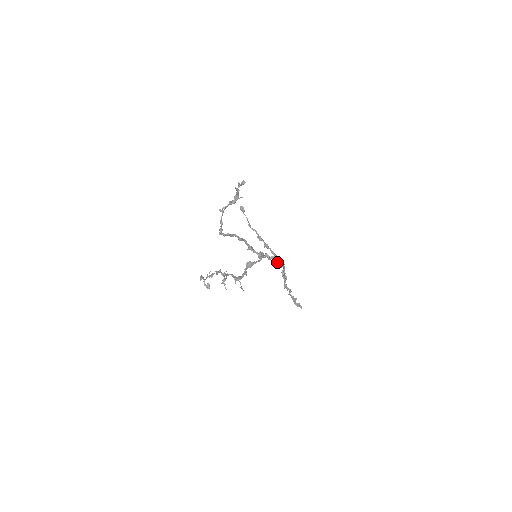
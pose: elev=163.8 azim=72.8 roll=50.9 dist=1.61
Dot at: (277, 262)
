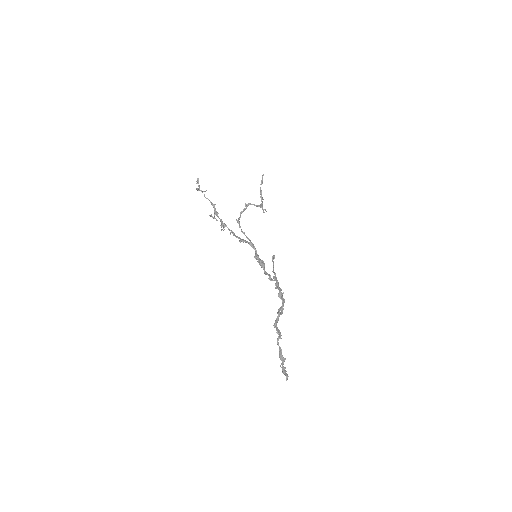
Dot at: (277, 288)
